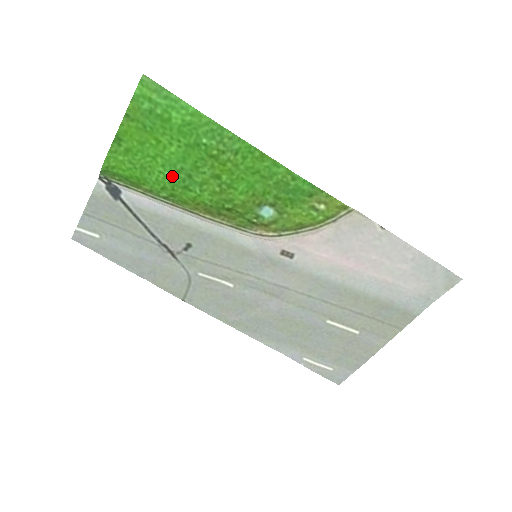
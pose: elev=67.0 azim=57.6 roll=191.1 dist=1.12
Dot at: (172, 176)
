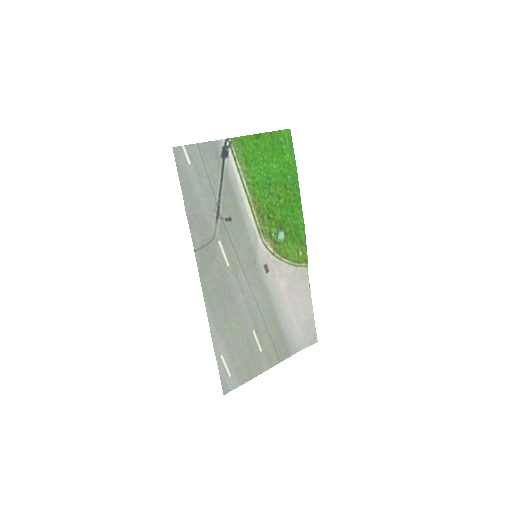
Dot at: (263, 176)
